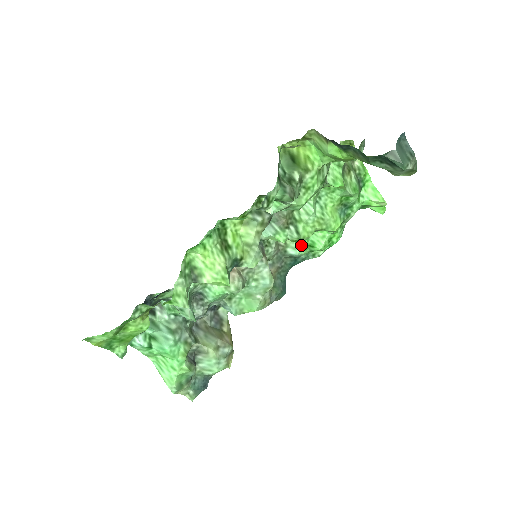
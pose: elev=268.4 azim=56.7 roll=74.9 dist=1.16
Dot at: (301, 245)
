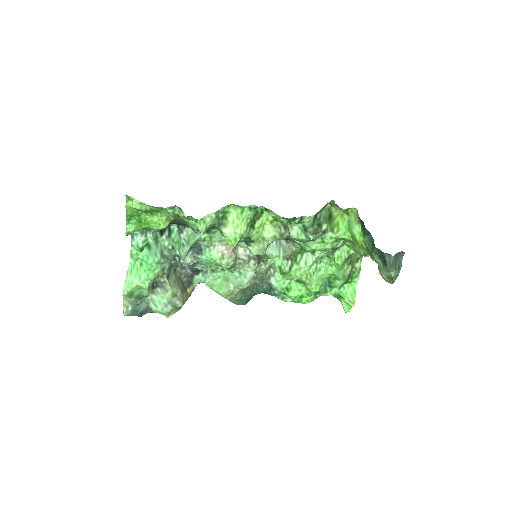
Dot at: (282, 283)
